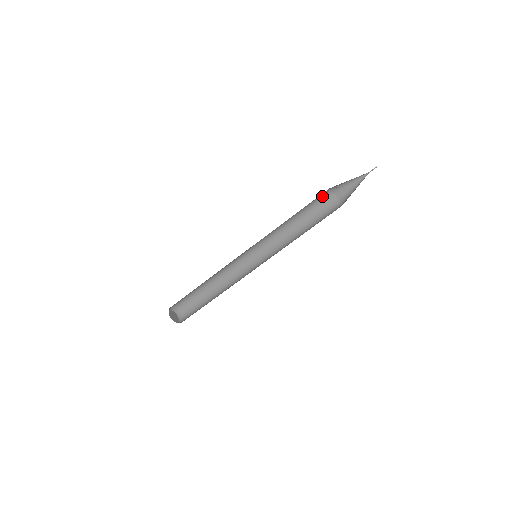
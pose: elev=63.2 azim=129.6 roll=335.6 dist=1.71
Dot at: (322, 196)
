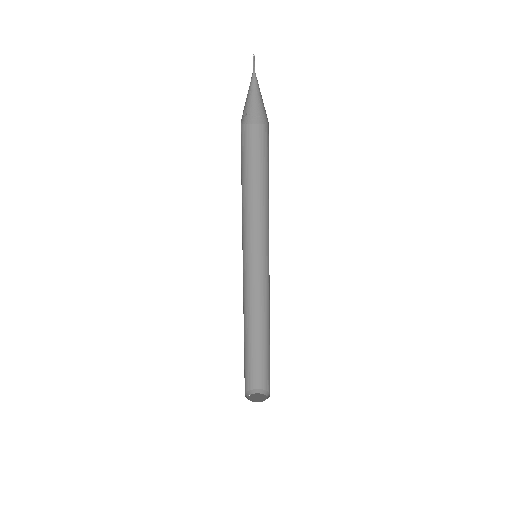
Dot at: (242, 138)
